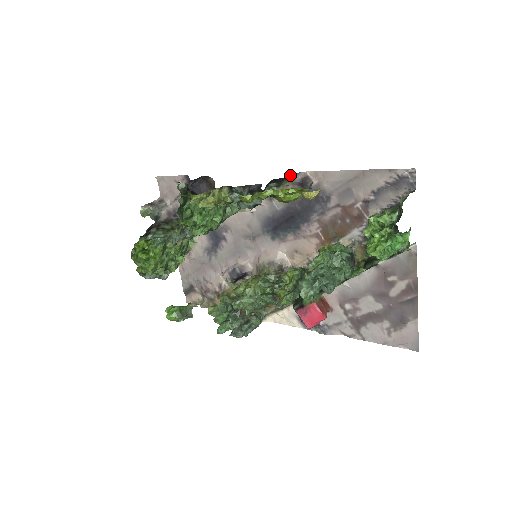
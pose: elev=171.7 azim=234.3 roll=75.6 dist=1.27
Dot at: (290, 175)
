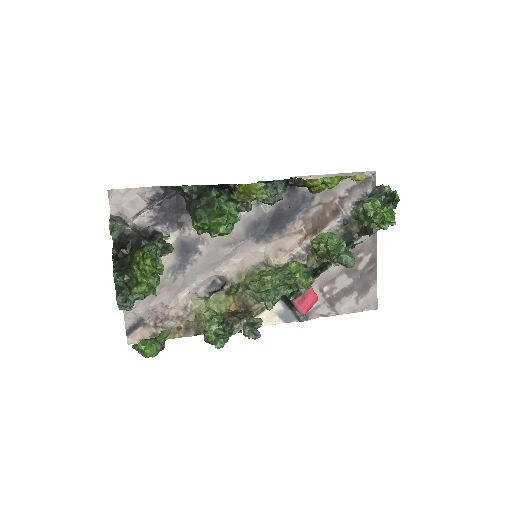
Dot at: occluded
